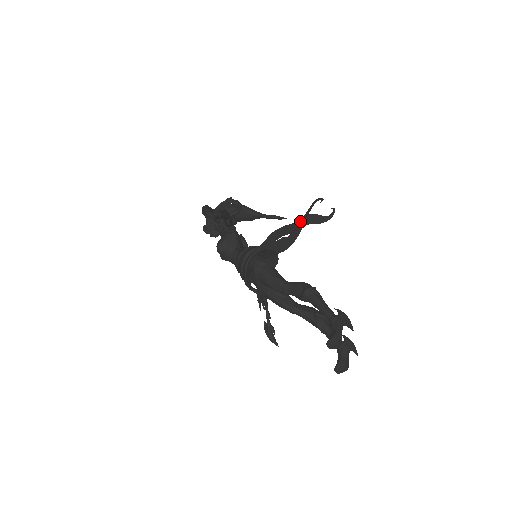
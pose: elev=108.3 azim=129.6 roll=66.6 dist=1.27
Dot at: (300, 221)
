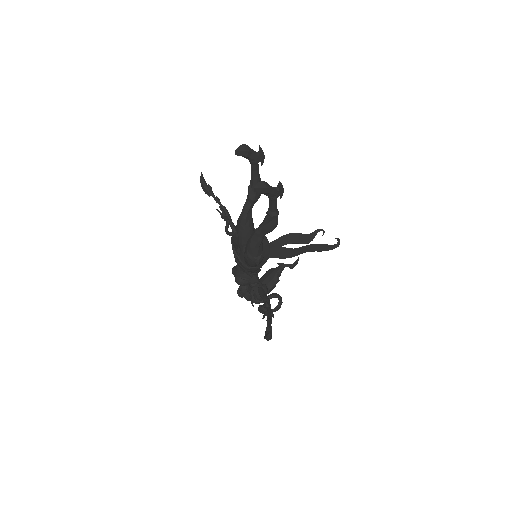
Dot at: (297, 235)
